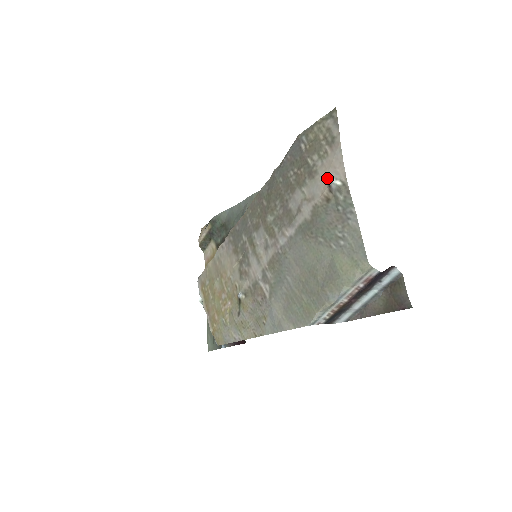
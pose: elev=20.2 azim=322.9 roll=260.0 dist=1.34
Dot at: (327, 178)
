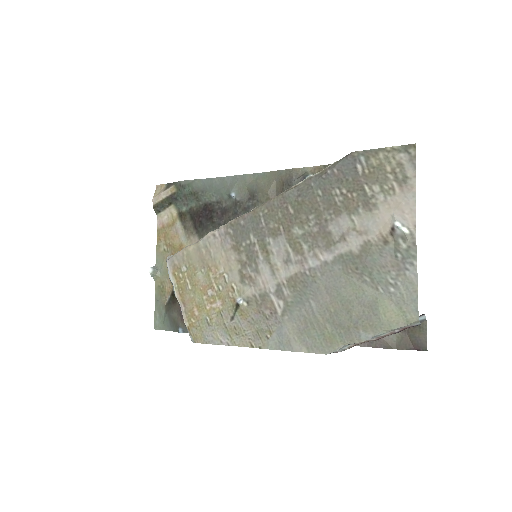
Dot at: (390, 219)
